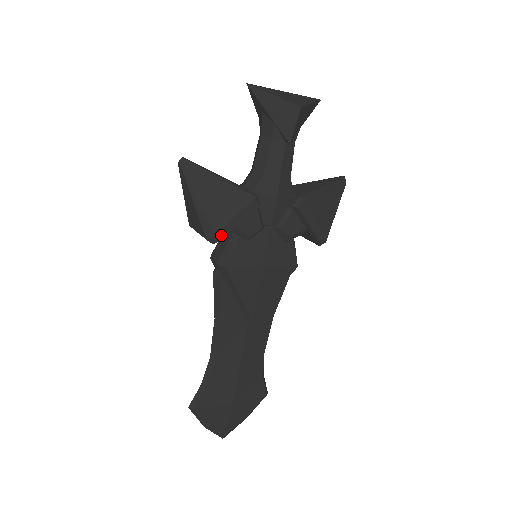
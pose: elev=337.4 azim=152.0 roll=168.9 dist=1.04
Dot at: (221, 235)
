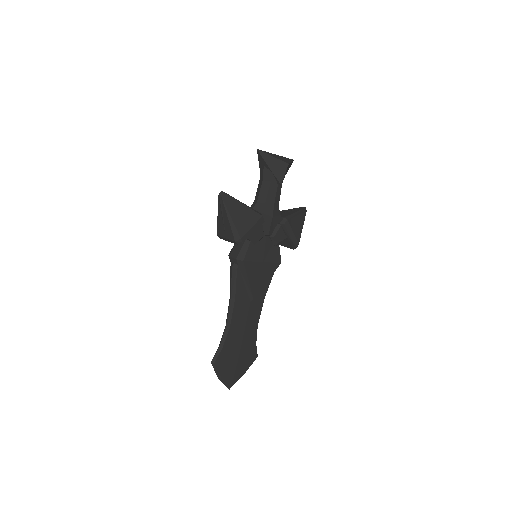
Dot at: (244, 239)
